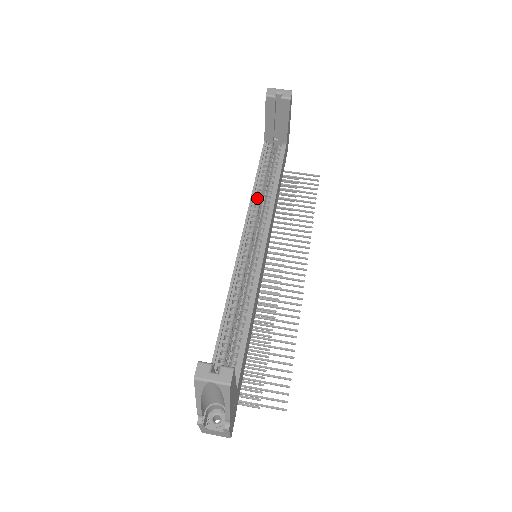
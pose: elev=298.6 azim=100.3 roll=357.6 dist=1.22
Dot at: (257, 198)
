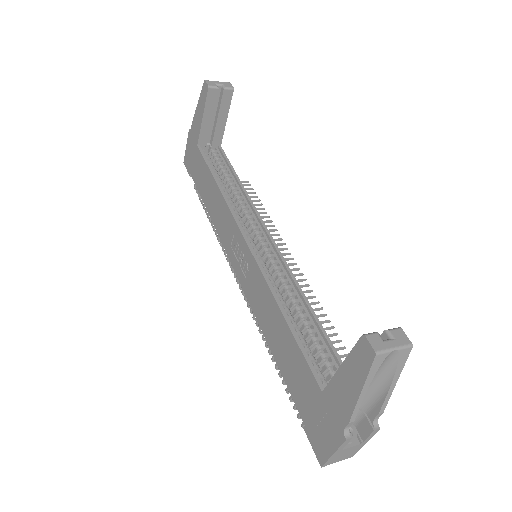
Dot at: (228, 197)
